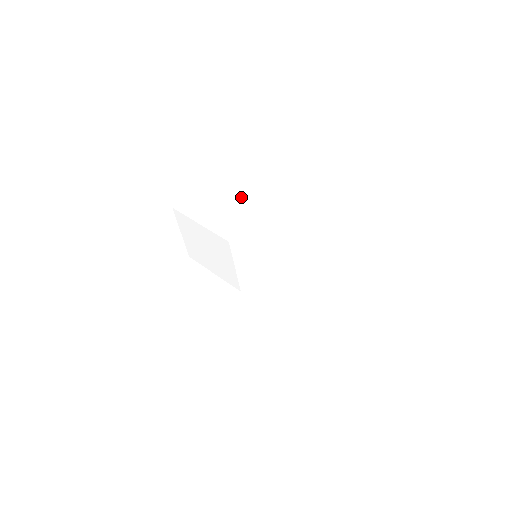
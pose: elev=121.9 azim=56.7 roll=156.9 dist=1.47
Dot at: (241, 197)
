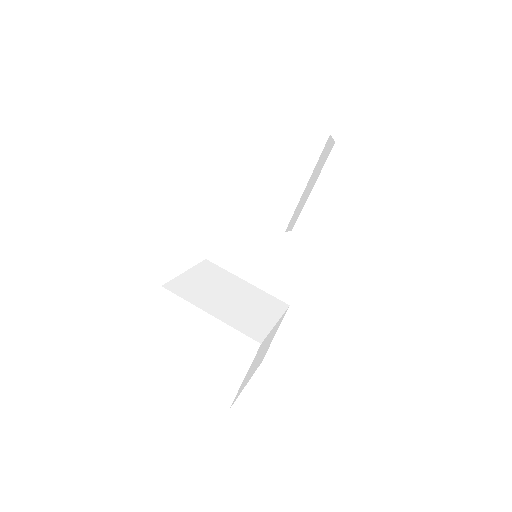
Dot at: (211, 331)
